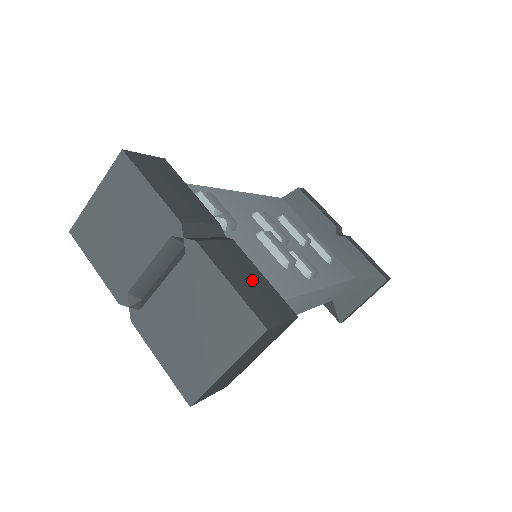
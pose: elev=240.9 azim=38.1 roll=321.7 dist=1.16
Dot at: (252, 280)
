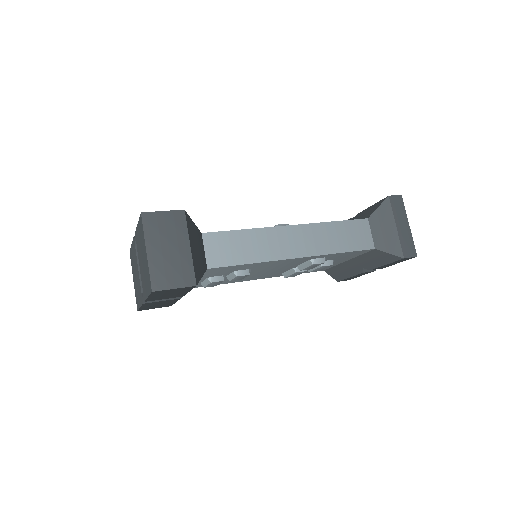
Dot at: occluded
